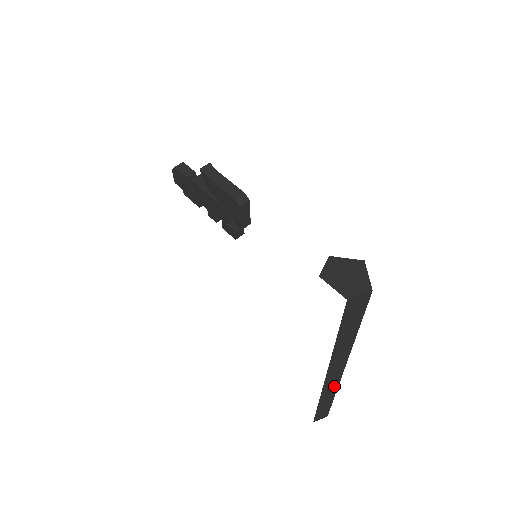
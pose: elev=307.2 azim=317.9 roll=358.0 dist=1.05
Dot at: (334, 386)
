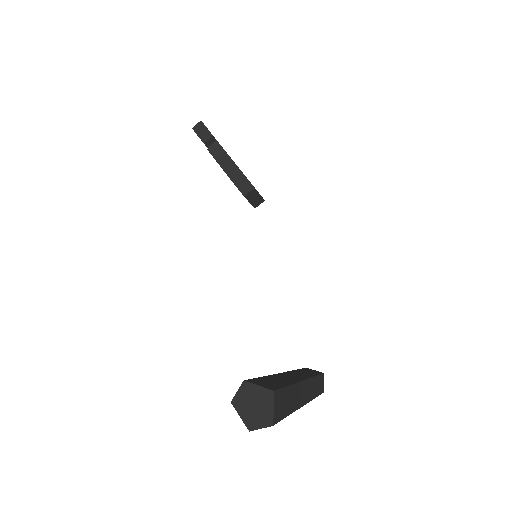
Dot at: occluded
